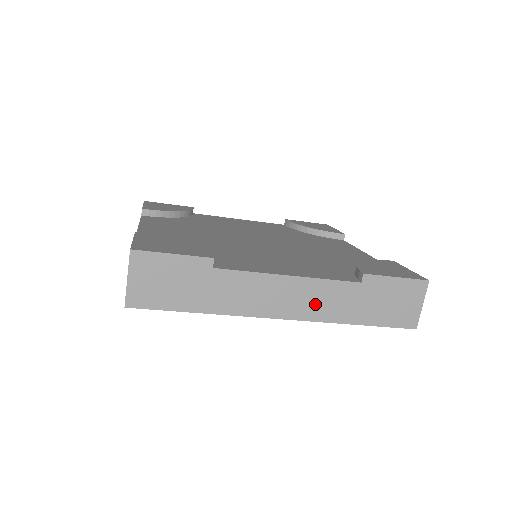
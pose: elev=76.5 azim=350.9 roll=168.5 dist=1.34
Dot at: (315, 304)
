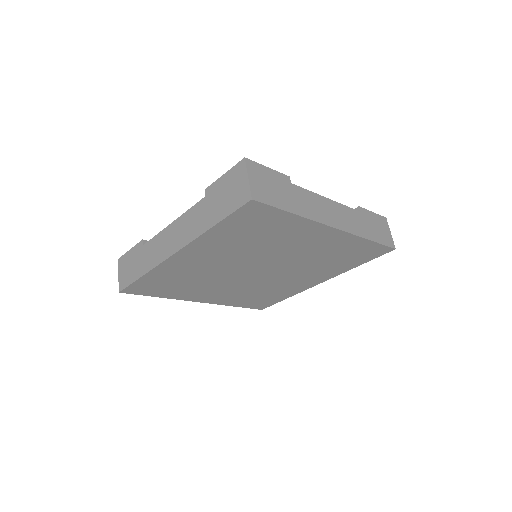
Dot at: (347, 221)
